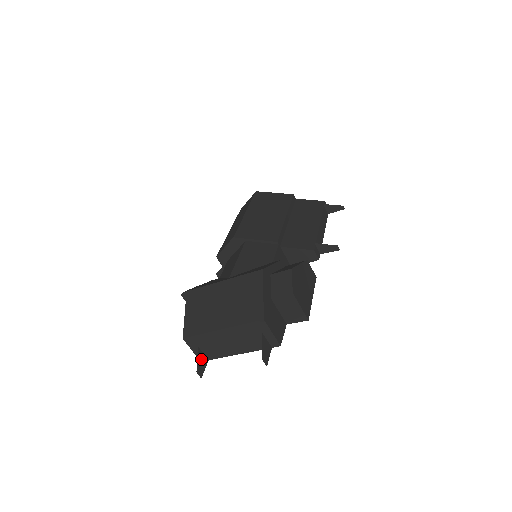
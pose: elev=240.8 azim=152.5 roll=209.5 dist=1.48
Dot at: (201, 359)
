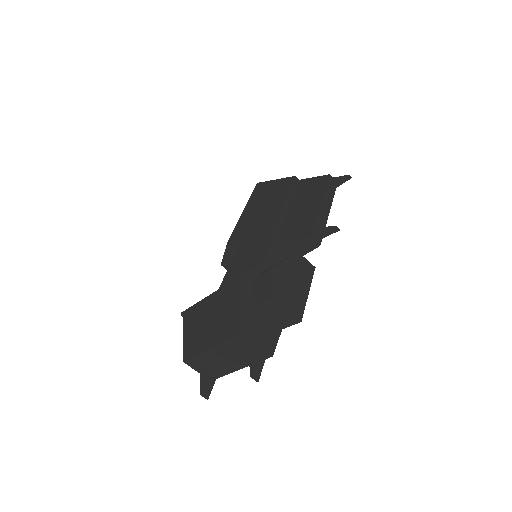
Dot at: (206, 380)
